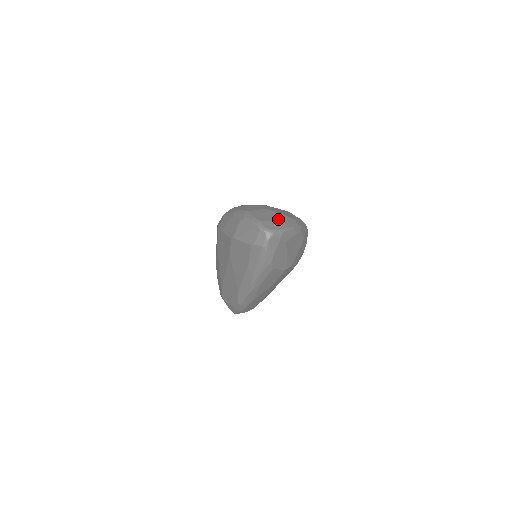
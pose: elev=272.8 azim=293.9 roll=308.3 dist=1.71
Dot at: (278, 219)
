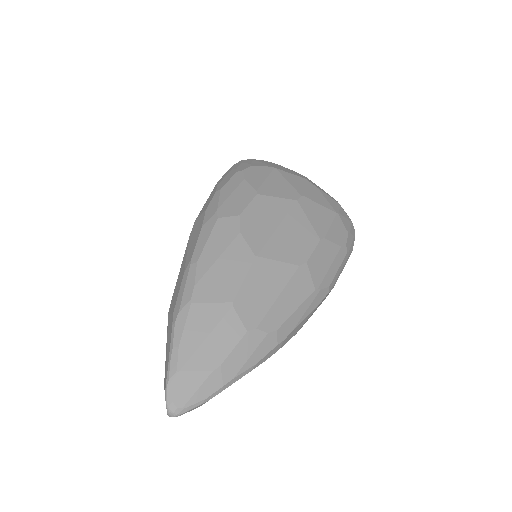
Dot at: (221, 361)
